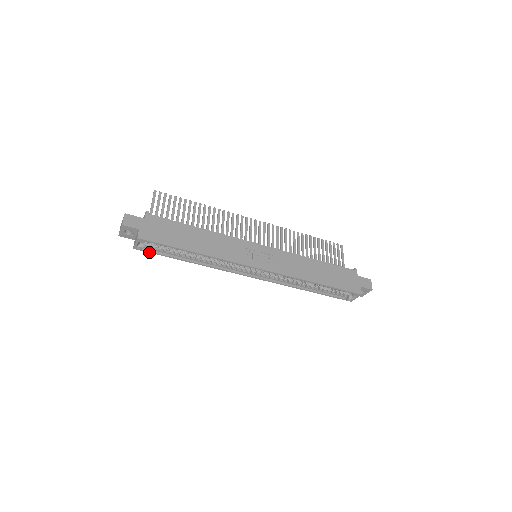
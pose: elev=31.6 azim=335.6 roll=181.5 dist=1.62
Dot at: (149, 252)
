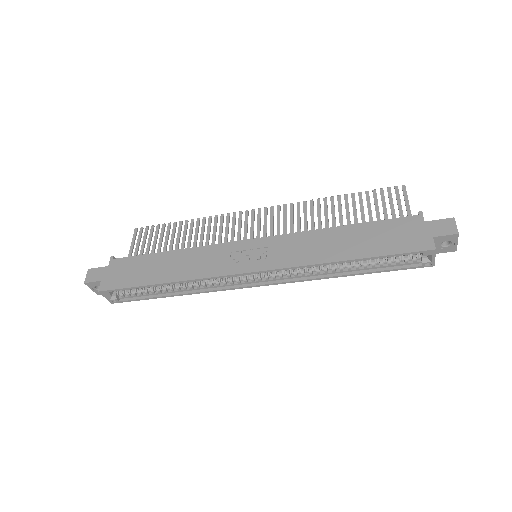
Dot at: (128, 301)
